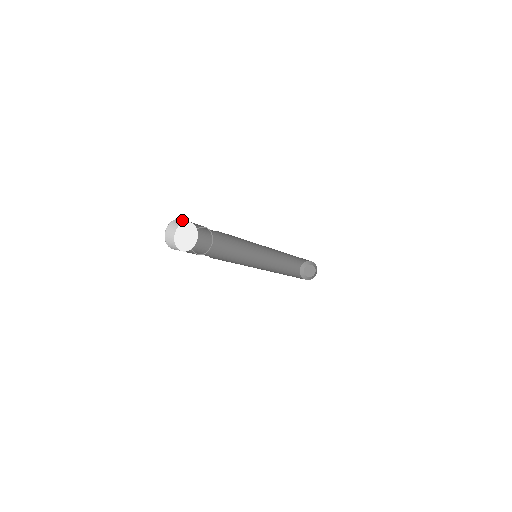
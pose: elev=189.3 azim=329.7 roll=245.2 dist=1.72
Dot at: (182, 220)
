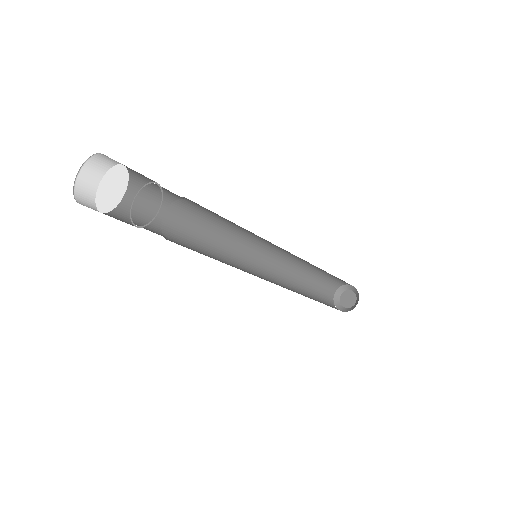
Dot at: (100, 164)
